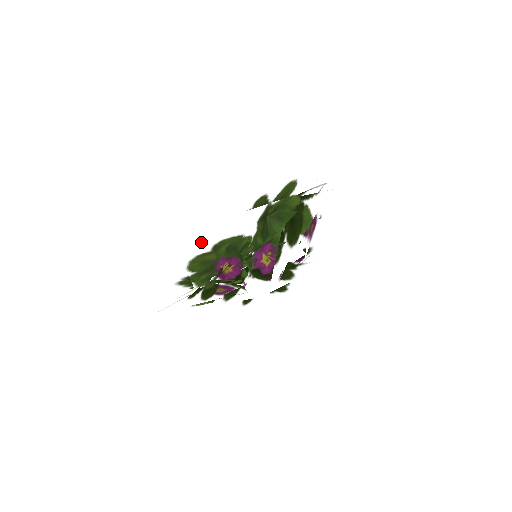
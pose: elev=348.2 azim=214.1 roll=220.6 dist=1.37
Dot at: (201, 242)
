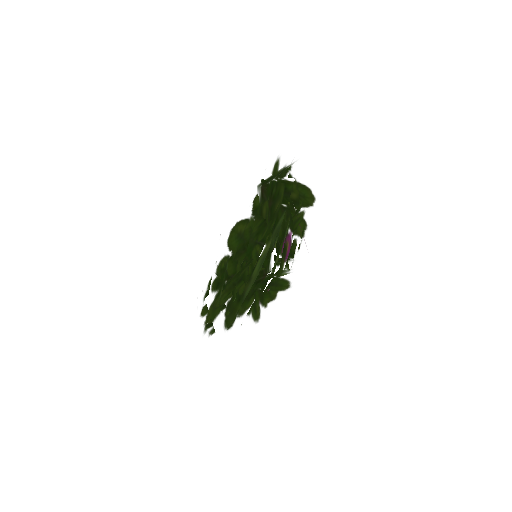
Dot at: (274, 225)
